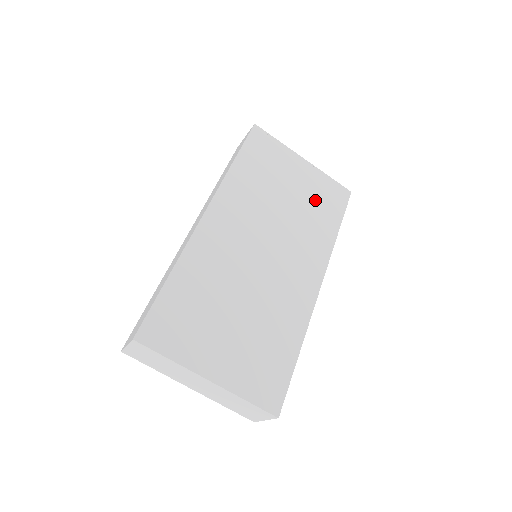
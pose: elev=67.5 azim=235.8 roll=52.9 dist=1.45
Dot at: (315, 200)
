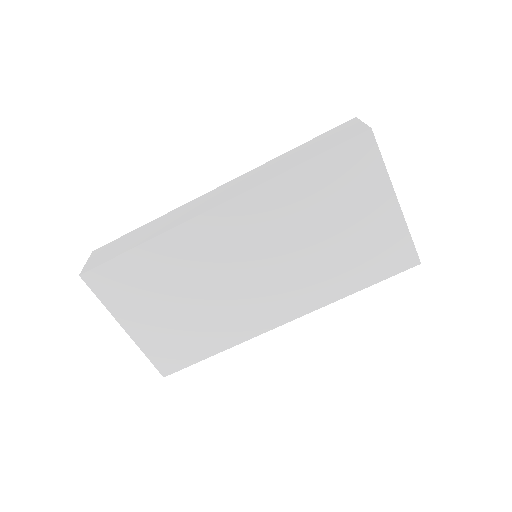
Dot at: (362, 251)
